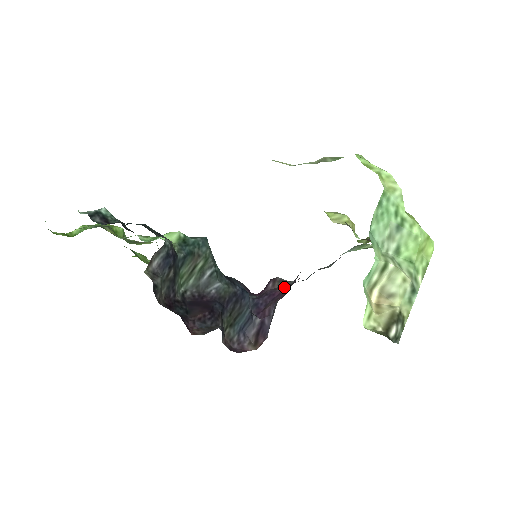
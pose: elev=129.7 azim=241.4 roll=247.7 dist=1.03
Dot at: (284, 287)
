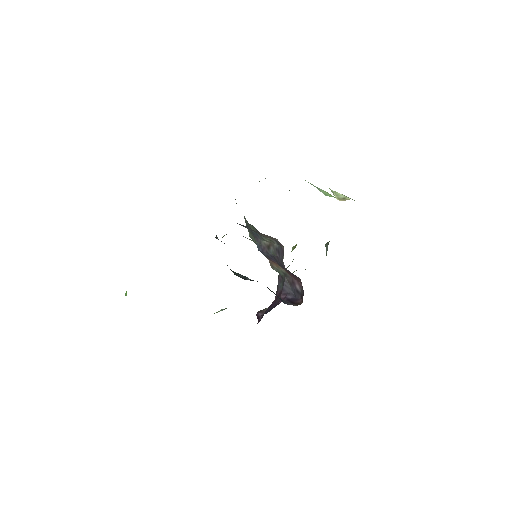
Dot at: occluded
